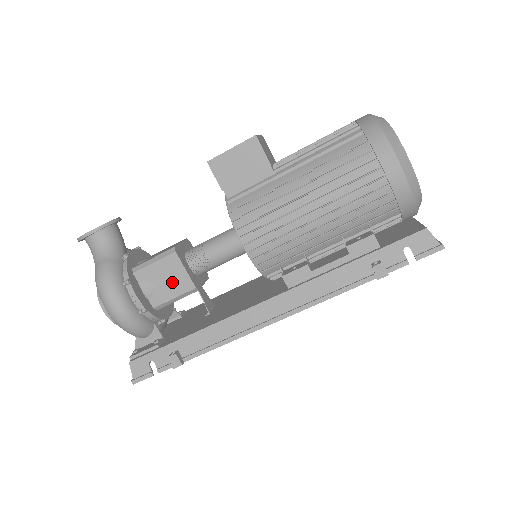
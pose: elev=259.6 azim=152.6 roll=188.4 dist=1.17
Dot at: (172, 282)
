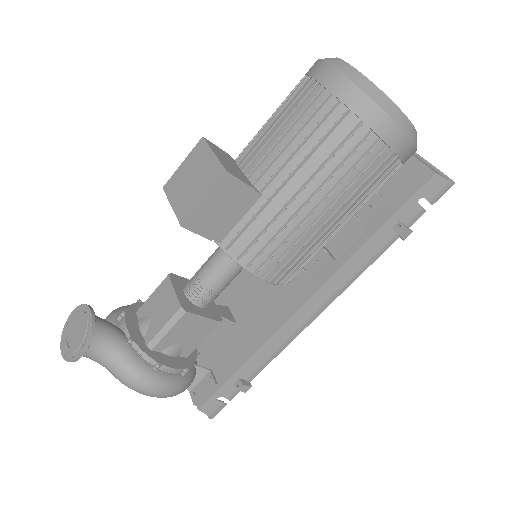
Dot at: (195, 332)
